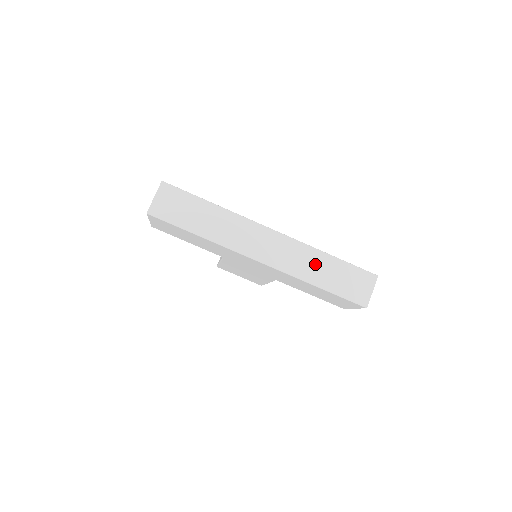
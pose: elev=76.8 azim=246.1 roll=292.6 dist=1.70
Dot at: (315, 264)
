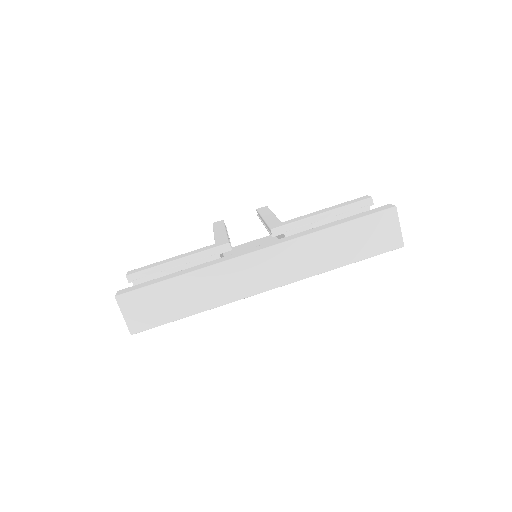
Dot at: (324, 249)
